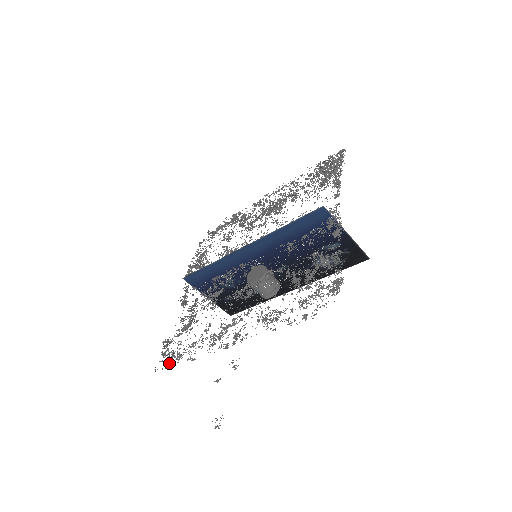
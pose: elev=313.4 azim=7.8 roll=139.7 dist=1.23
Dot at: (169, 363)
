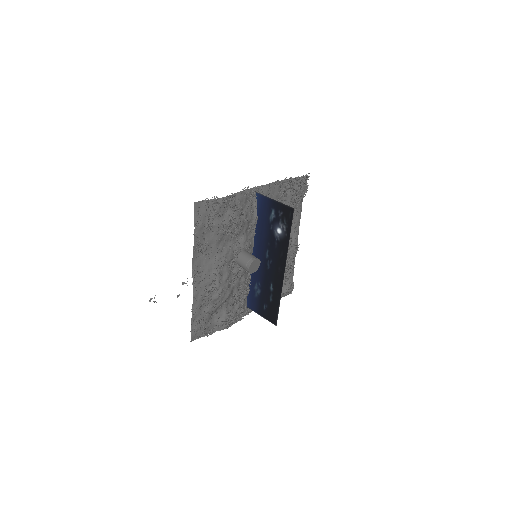
Dot at: (194, 329)
